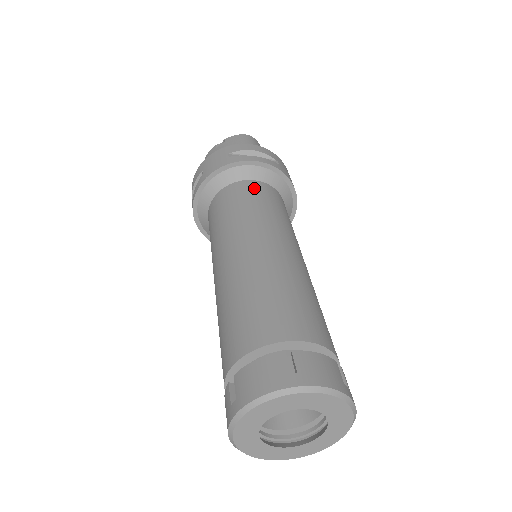
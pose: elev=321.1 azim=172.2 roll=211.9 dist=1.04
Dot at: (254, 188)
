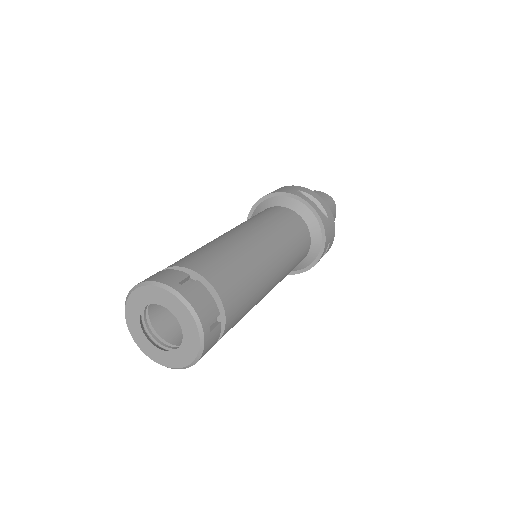
Dot at: (293, 217)
